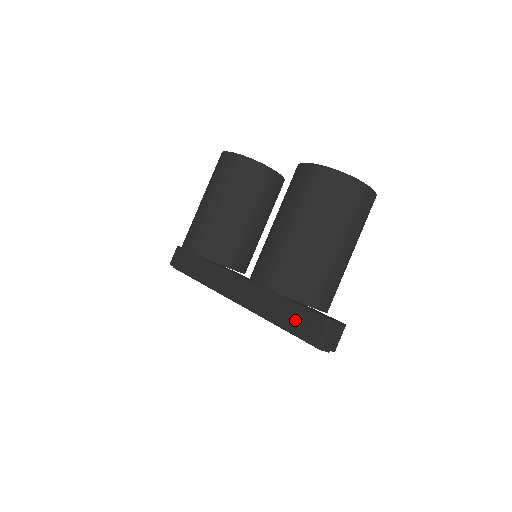
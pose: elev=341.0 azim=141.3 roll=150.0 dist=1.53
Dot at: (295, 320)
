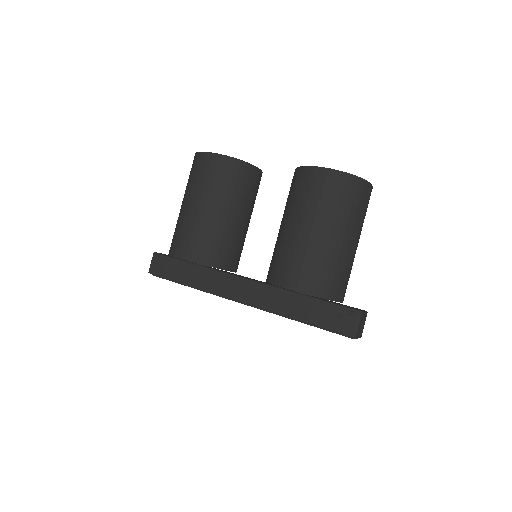
Dot at: (324, 316)
